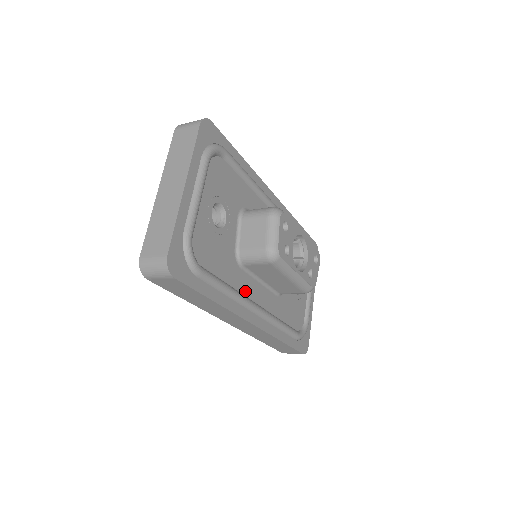
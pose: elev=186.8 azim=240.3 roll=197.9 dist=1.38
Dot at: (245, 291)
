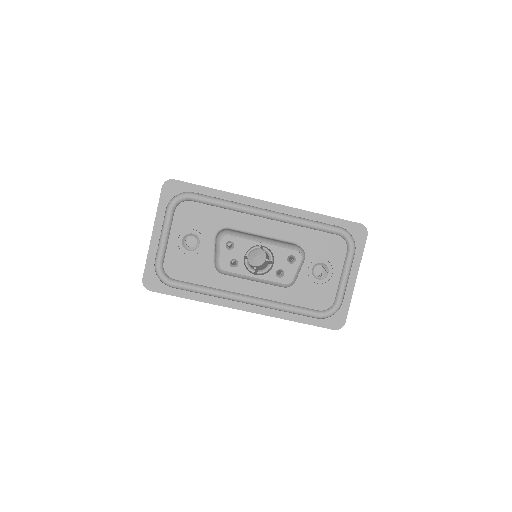
Dot at: (230, 288)
